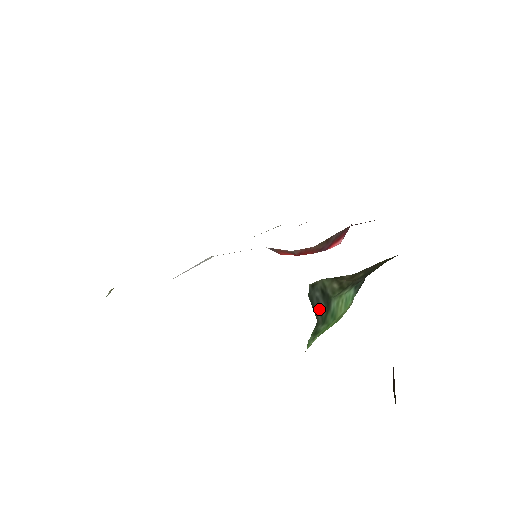
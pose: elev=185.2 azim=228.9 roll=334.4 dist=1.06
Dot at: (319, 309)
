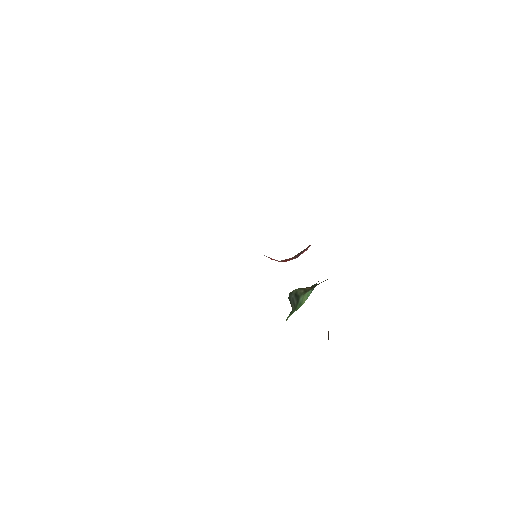
Dot at: (293, 303)
